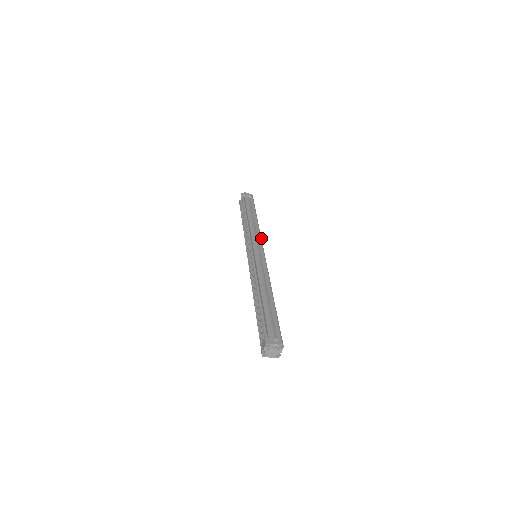
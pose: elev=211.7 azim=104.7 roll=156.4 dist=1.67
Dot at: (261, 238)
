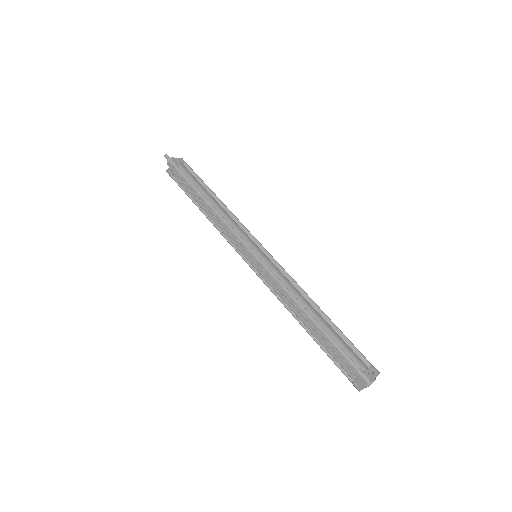
Dot at: (246, 228)
